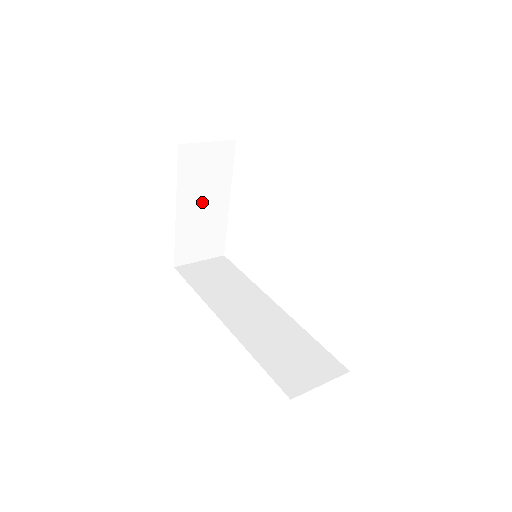
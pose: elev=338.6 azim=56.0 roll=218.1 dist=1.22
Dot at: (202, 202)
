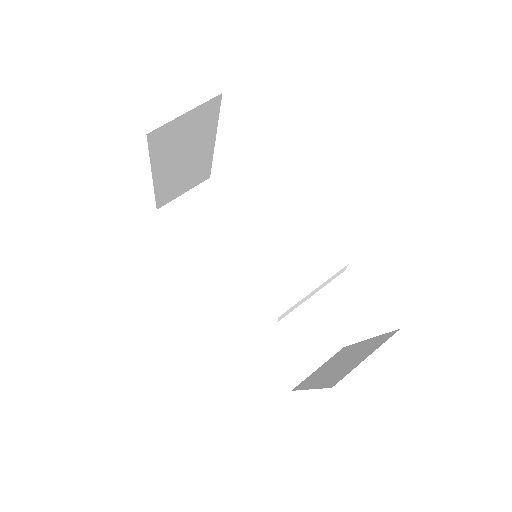
Dot at: (182, 158)
